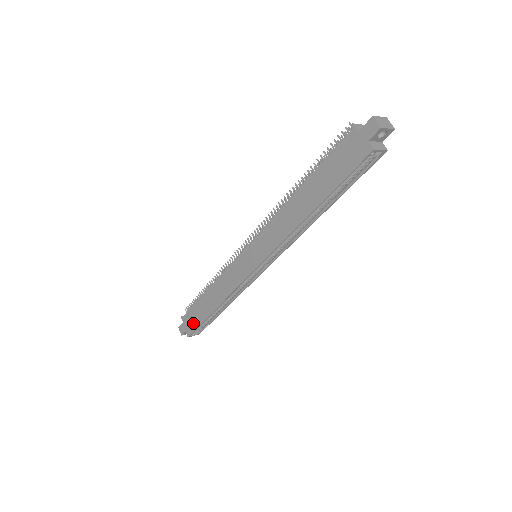
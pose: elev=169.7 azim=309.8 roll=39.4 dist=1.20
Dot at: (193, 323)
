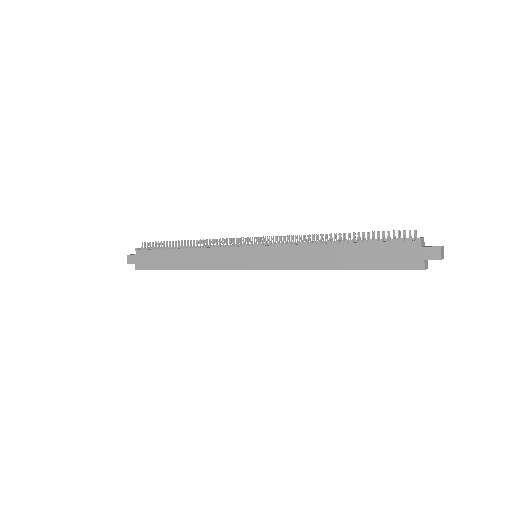
Dot at: (149, 263)
